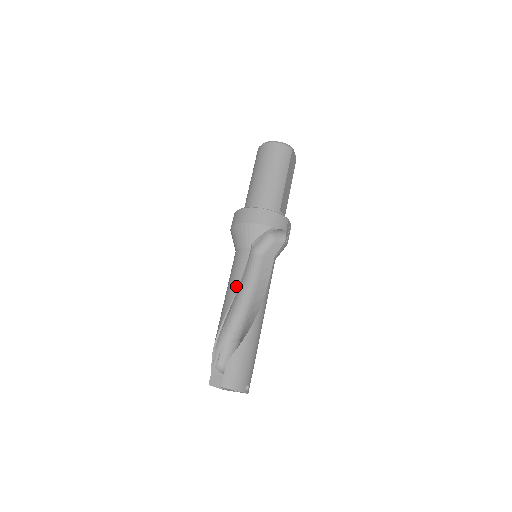
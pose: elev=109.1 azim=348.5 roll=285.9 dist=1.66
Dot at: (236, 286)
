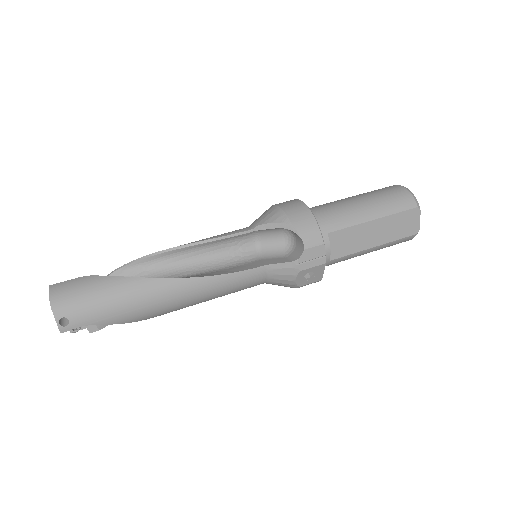
Dot at: occluded
